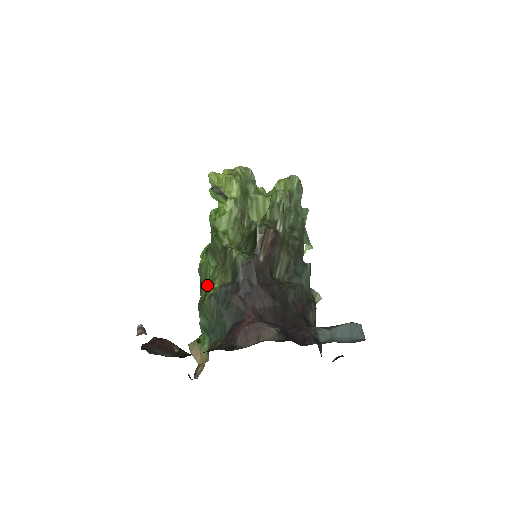
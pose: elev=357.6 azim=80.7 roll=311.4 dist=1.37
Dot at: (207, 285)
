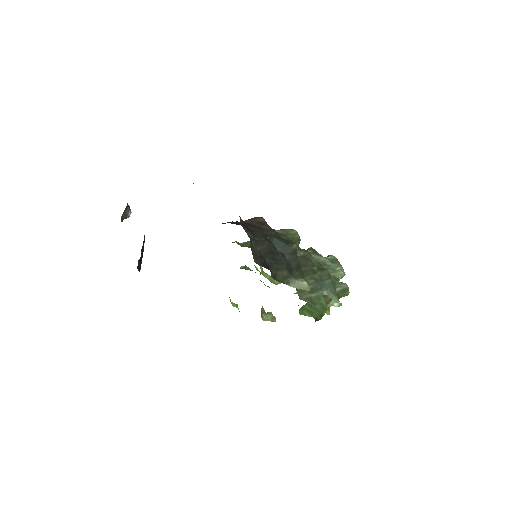
Dot at: occluded
